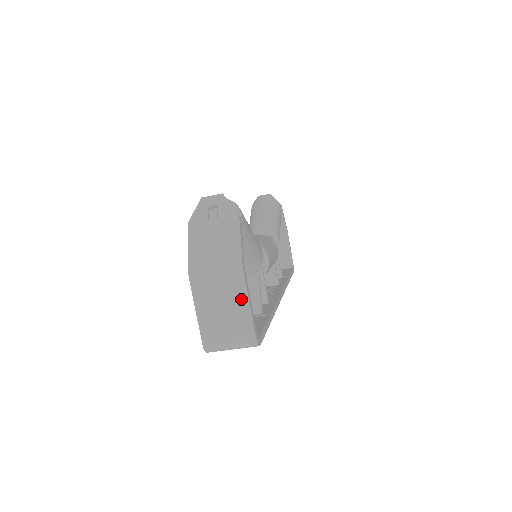
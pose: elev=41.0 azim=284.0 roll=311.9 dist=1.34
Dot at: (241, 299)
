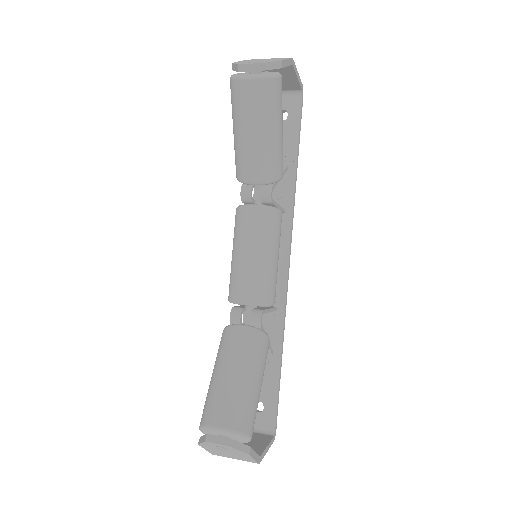
Dot at: occluded
